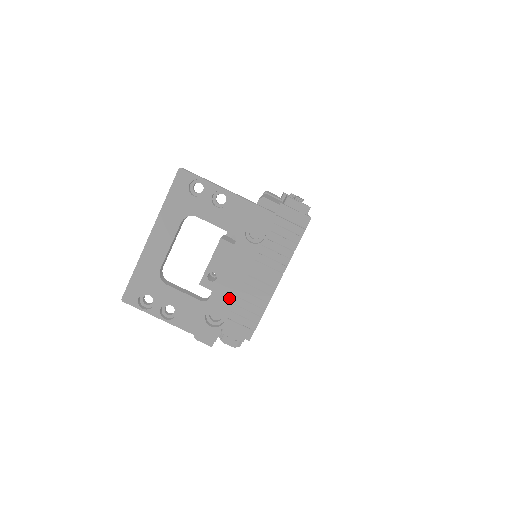
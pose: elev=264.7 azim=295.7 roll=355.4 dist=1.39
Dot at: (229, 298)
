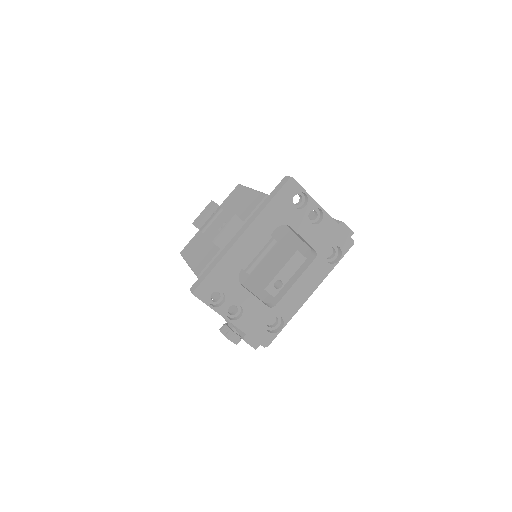
Dot at: (293, 308)
